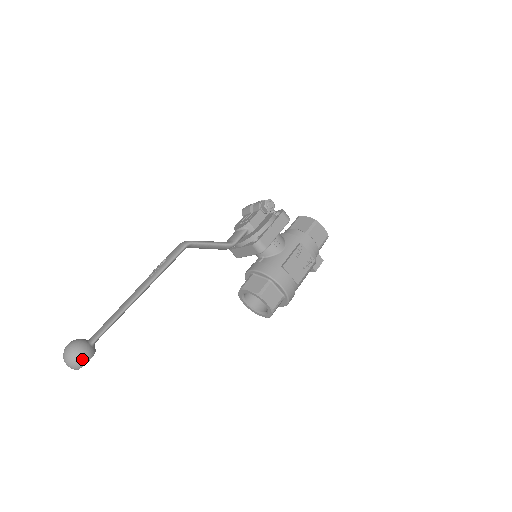
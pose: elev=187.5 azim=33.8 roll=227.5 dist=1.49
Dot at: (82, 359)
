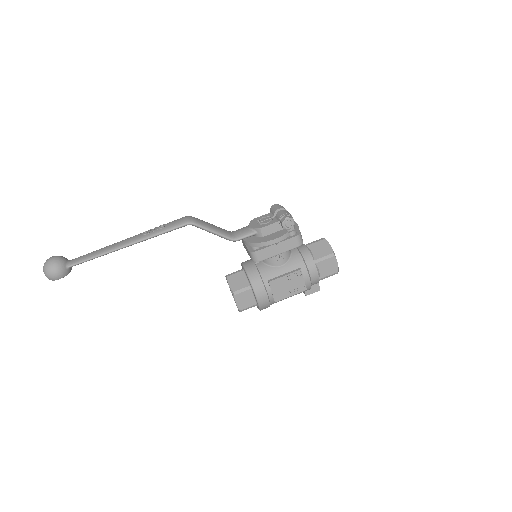
Dot at: (54, 276)
